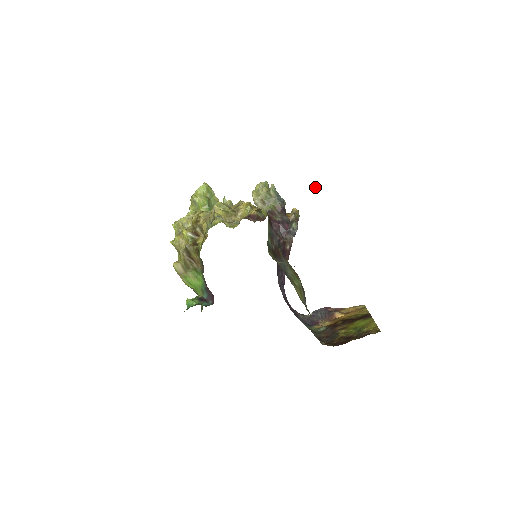
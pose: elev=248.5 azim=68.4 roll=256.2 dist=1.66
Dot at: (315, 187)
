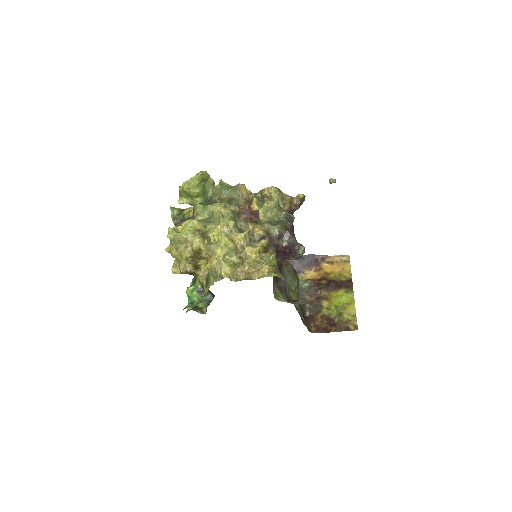
Dot at: (330, 181)
